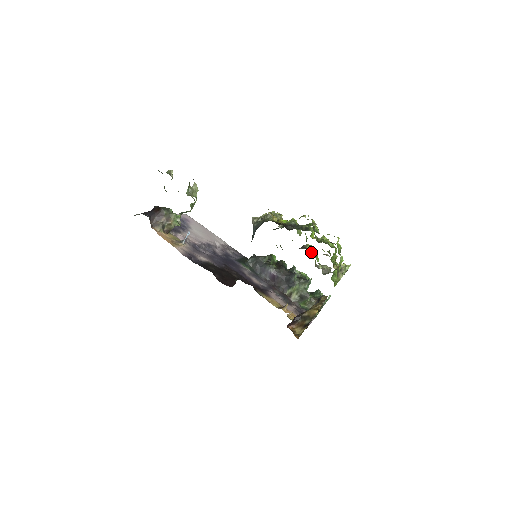
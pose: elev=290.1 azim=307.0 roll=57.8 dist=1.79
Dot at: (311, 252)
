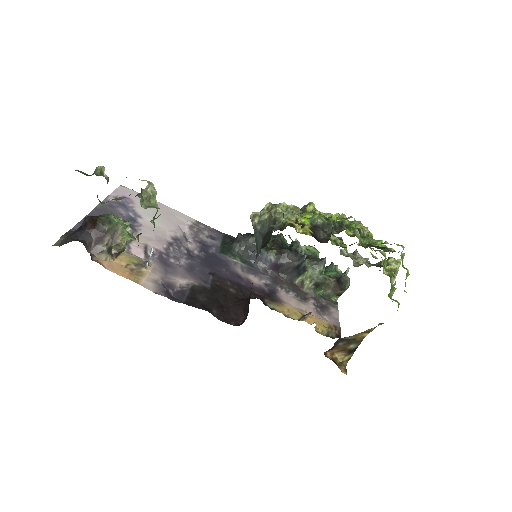
Dot at: (336, 241)
